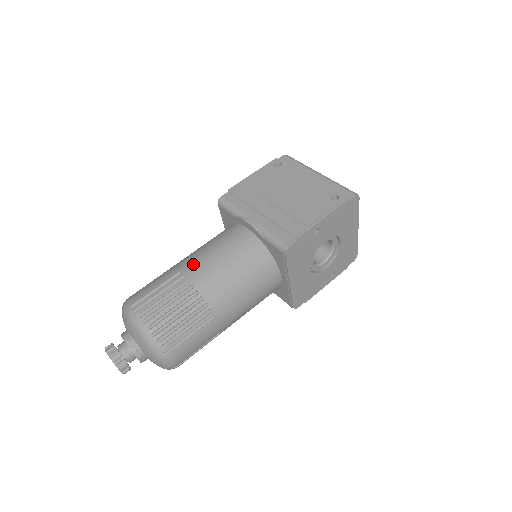
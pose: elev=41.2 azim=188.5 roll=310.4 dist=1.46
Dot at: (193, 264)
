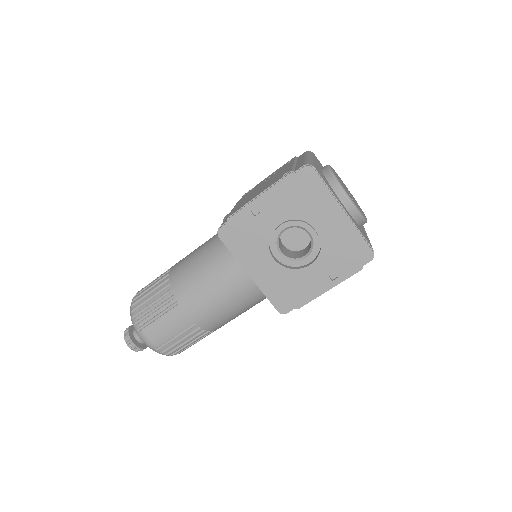
Dot at: (183, 258)
